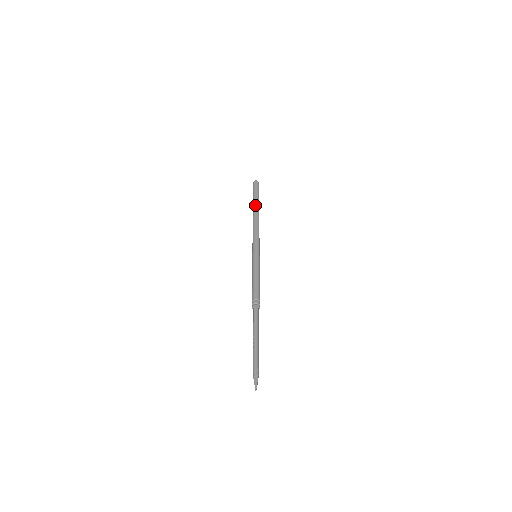
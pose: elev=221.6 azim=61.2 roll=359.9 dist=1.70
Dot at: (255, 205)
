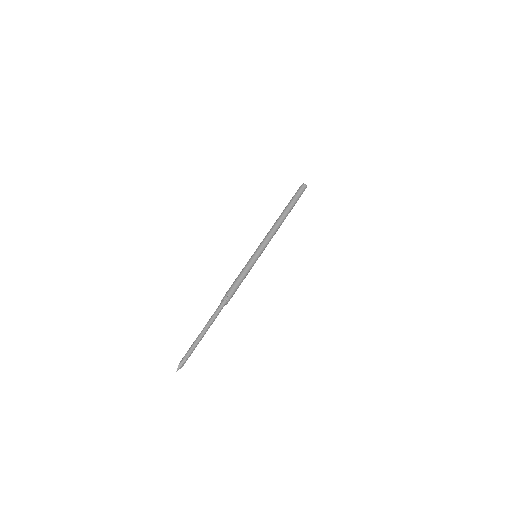
Dot at: (286, 208)
